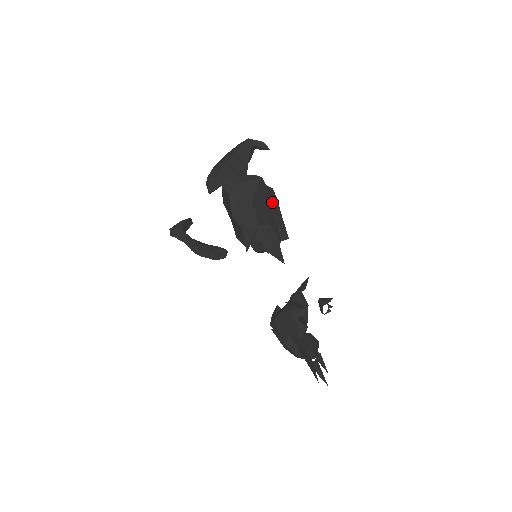
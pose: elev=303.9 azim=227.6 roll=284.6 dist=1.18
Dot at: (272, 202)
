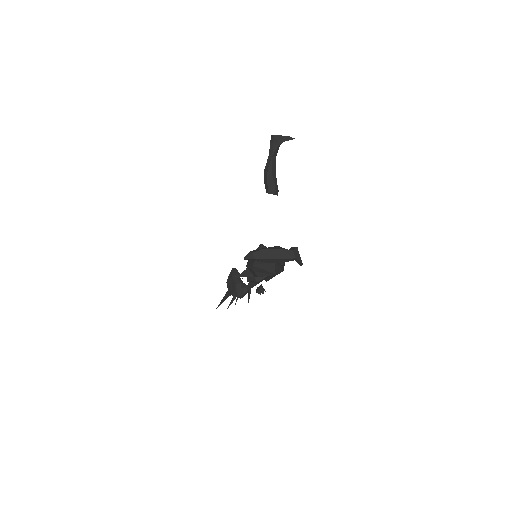
Dot at: occluded
